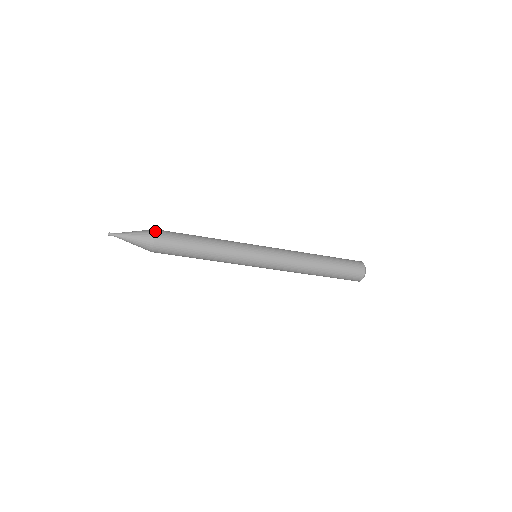
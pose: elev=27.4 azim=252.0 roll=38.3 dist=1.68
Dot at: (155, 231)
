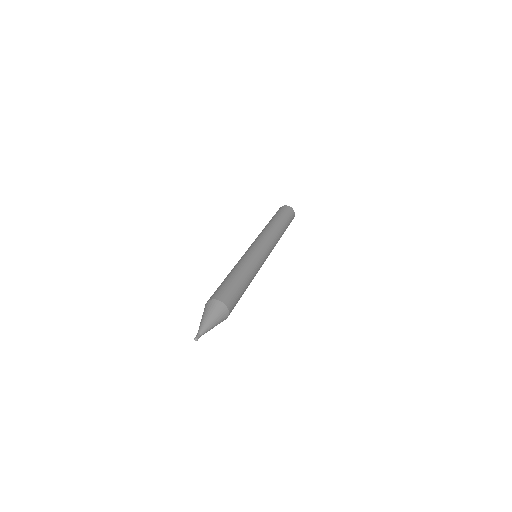
Dot at: (228, 308)
